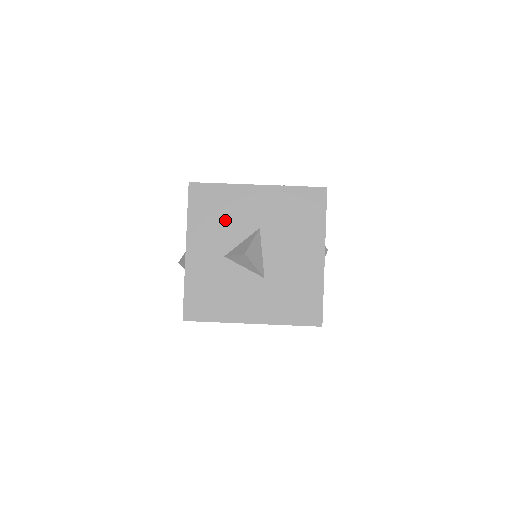
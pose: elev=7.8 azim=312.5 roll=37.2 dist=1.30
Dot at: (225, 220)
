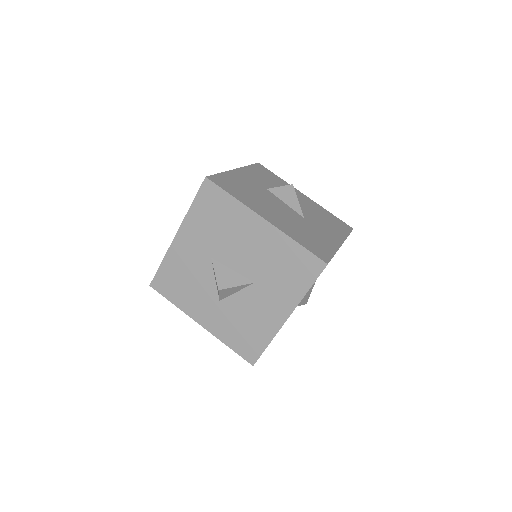
Dot at: (191, 280)
